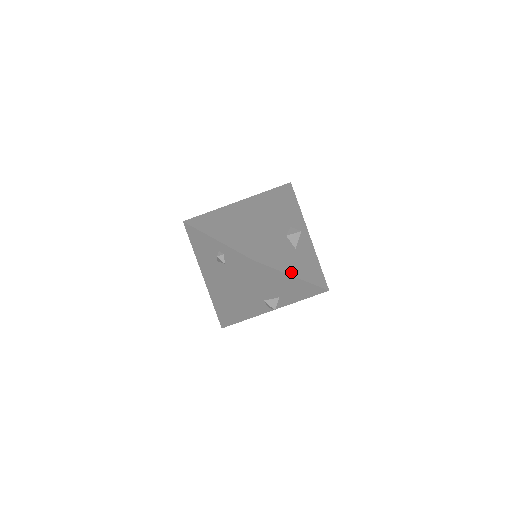
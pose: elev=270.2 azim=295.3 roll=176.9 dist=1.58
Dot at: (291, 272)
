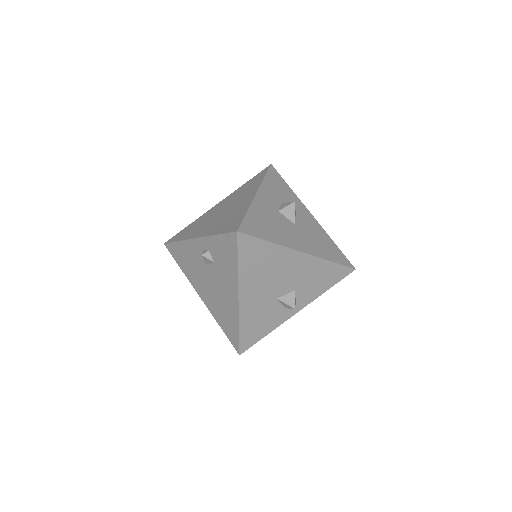
Dot at: (295, 247)
